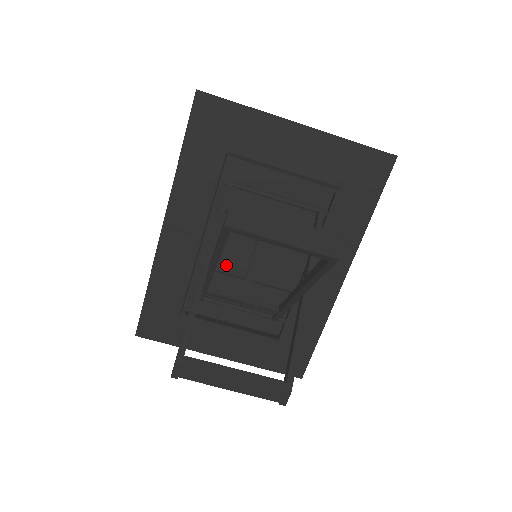
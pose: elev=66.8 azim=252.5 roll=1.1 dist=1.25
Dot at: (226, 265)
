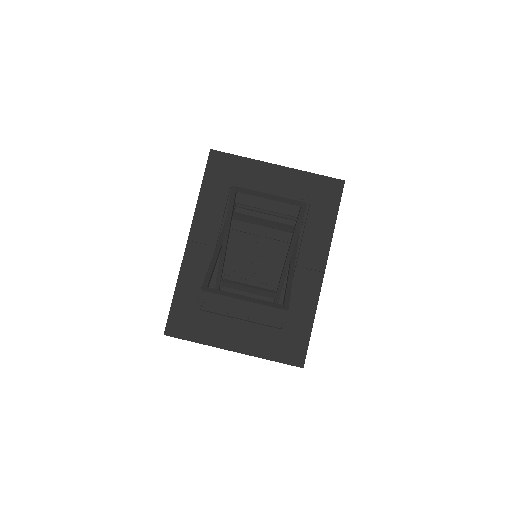
Dot at: (234, 267)
